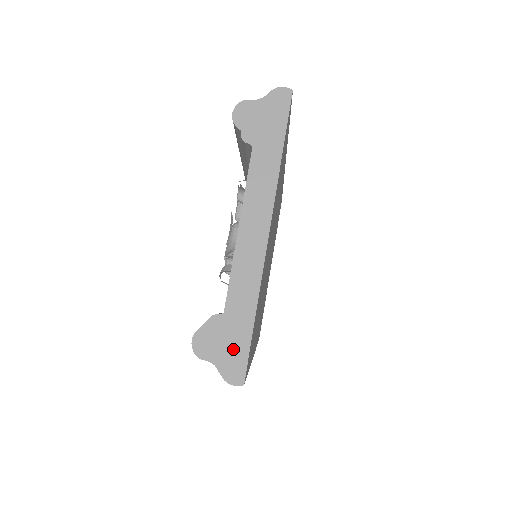
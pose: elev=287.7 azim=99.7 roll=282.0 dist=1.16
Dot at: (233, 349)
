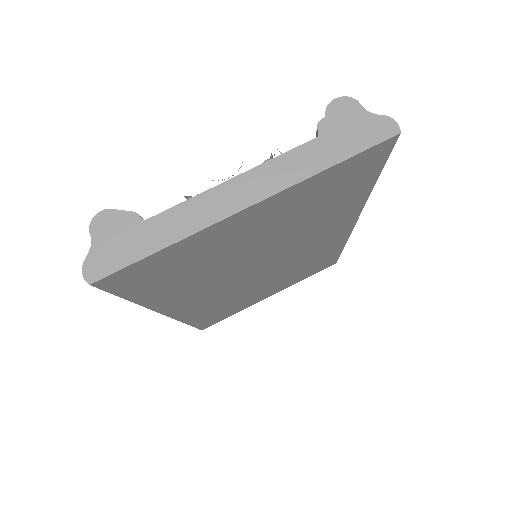
Dot at: (117, 252)
